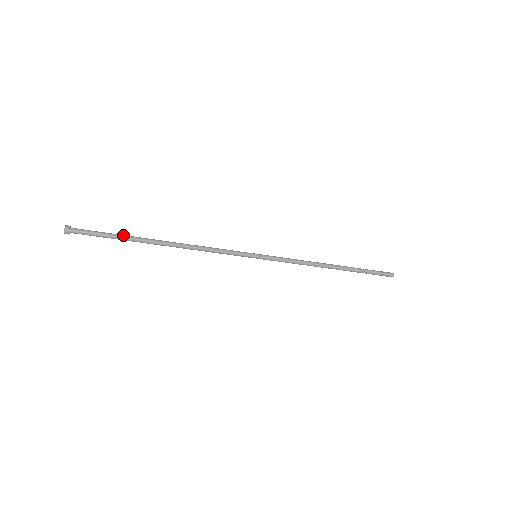
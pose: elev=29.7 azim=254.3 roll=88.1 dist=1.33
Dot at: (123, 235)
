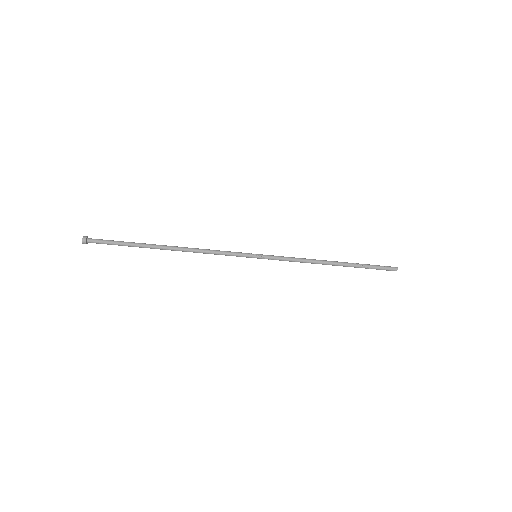
Dot at: (133, 242)
